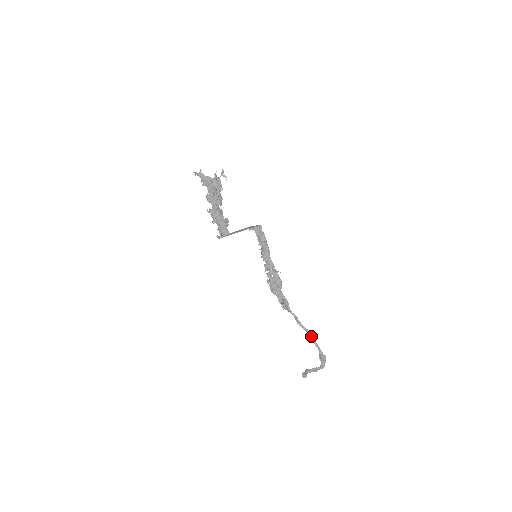
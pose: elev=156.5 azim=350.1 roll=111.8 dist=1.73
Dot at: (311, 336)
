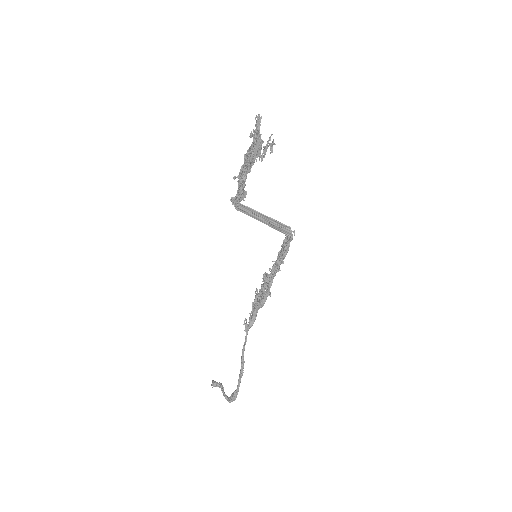
Dot at: (241, 371)
